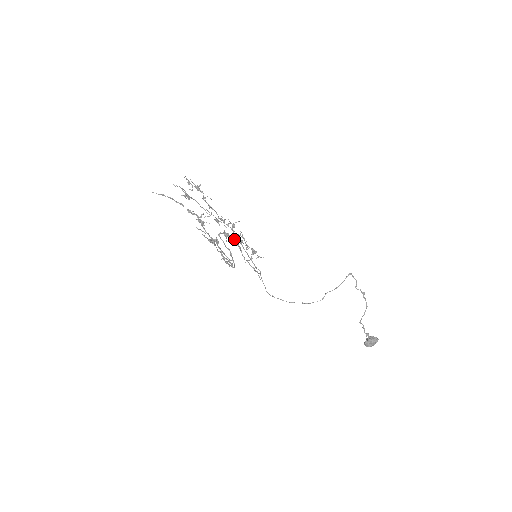
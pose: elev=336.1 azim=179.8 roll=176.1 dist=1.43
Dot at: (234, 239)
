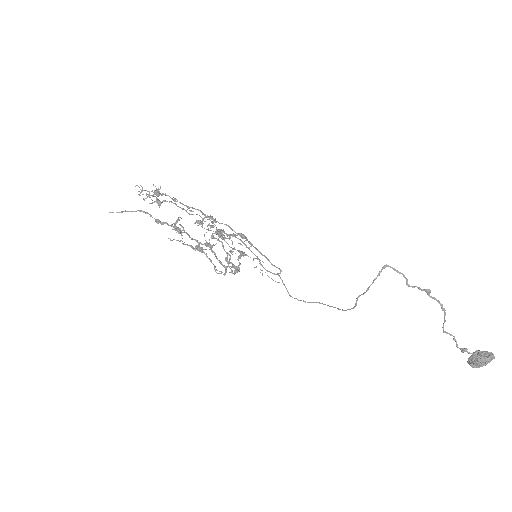
Dot at: (228, 238)
